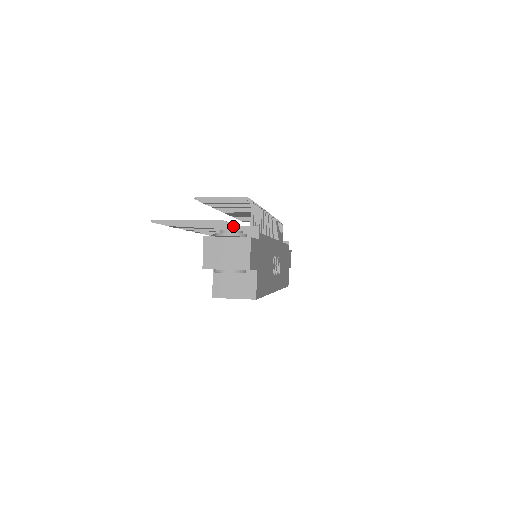
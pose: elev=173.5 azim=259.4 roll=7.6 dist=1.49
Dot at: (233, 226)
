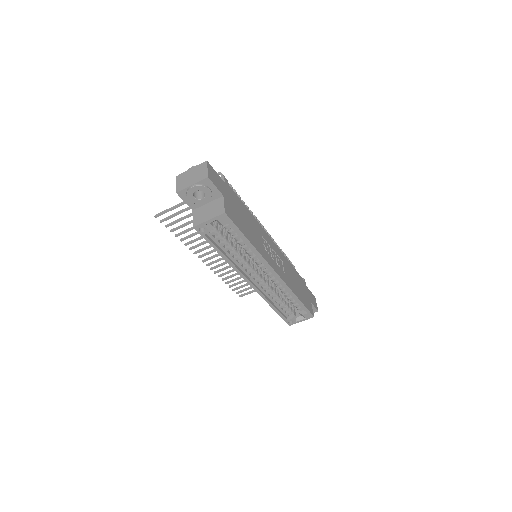
Dot at: occluded
